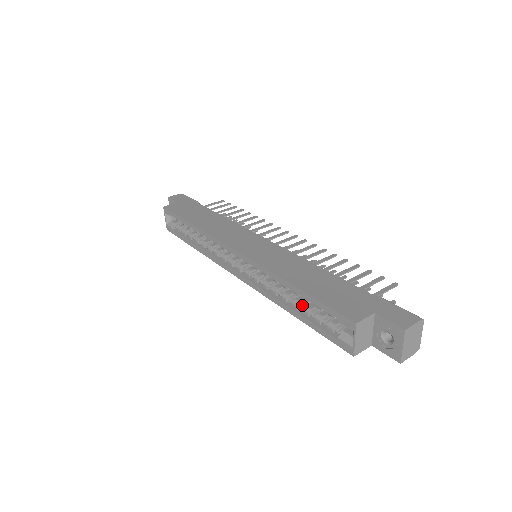
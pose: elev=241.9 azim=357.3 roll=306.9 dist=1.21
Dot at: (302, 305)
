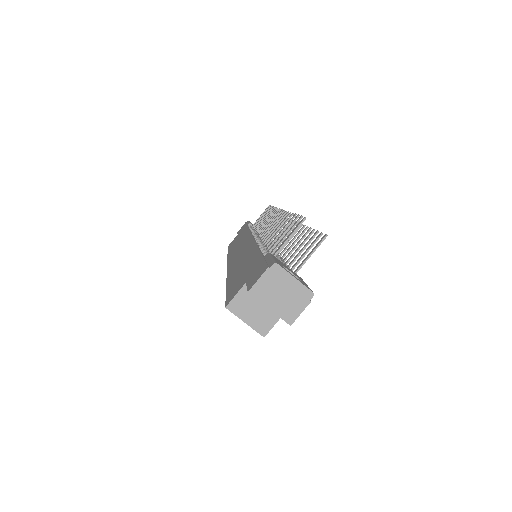
Dot at: occluded
